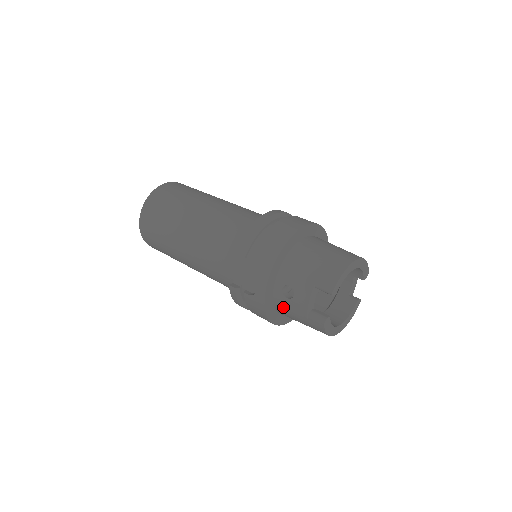
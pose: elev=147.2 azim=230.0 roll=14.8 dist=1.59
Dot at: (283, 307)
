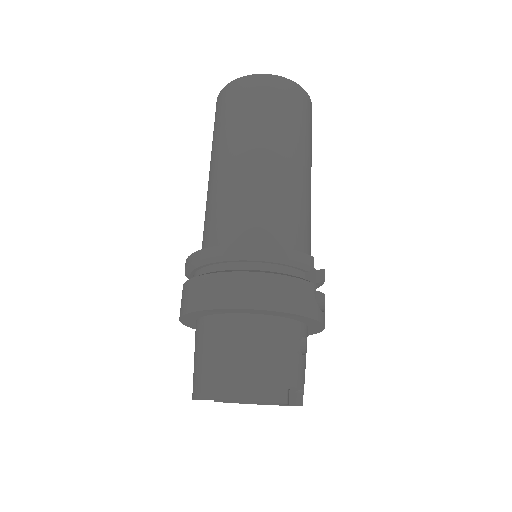
Dot at: occluded
